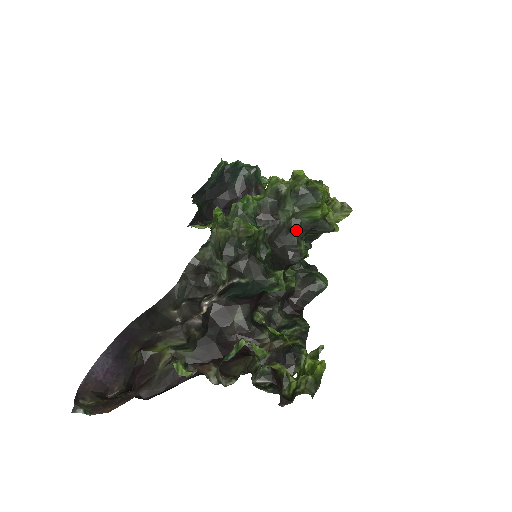
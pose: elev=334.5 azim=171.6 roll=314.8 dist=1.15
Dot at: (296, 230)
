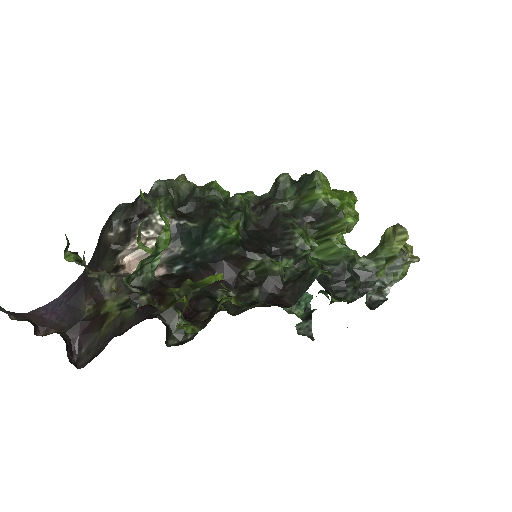
Dot at: (293, 216)
